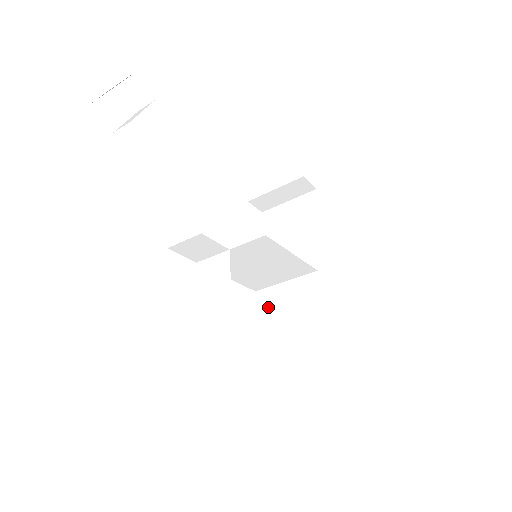
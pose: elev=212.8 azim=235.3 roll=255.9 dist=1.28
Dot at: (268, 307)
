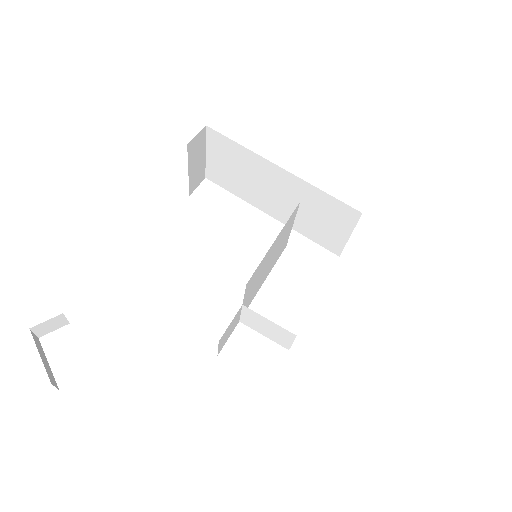
Dot at: (307, 237)
